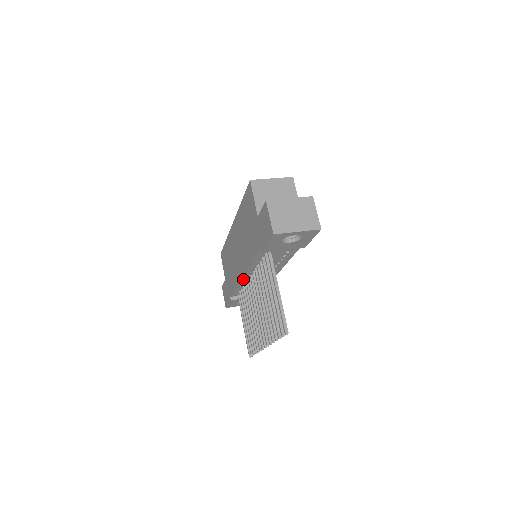
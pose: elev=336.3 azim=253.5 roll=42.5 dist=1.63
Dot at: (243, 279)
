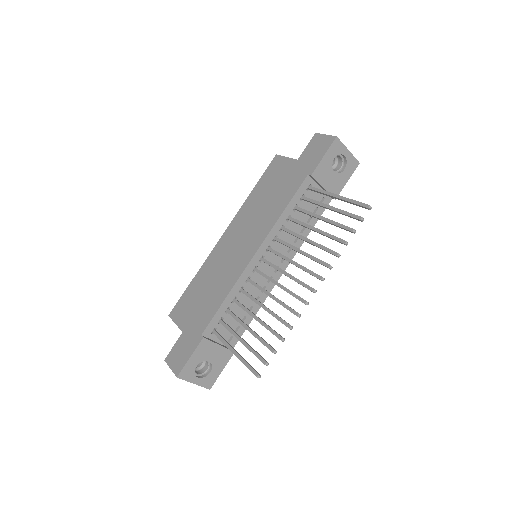
Dot at: (249, 267)
